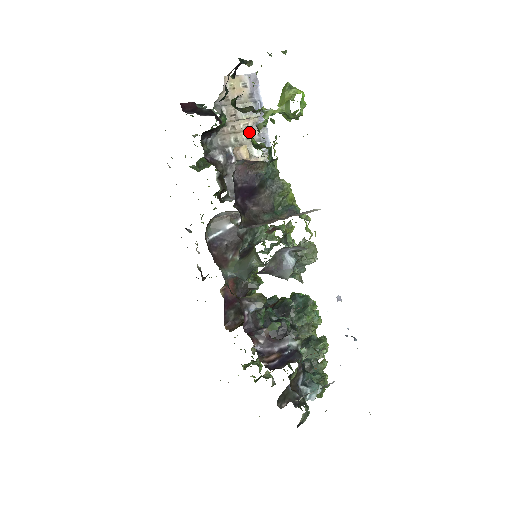
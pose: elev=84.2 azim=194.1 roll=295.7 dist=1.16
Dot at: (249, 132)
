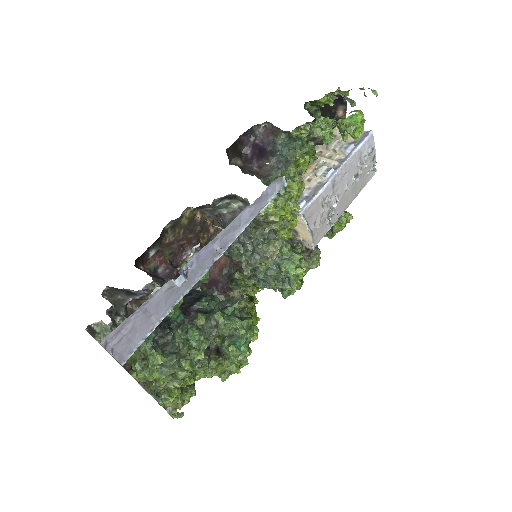
Dot at: (329, 160)
